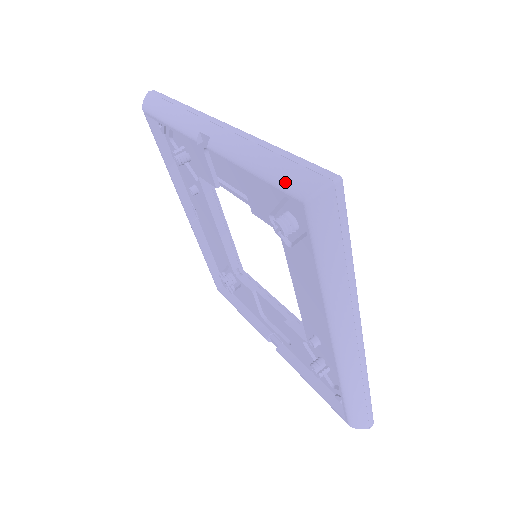
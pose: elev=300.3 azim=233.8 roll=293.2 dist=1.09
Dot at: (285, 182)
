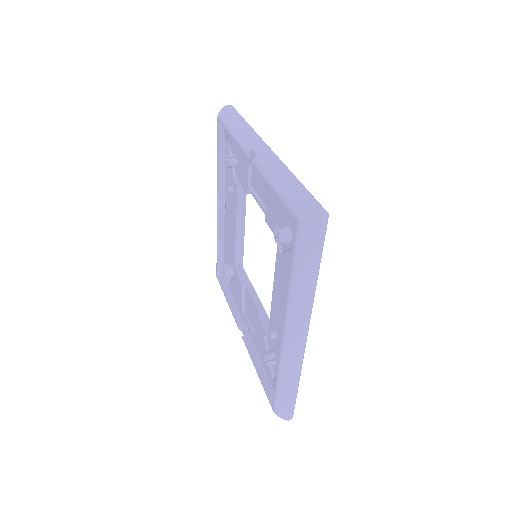
Dot at: (292, 204)
